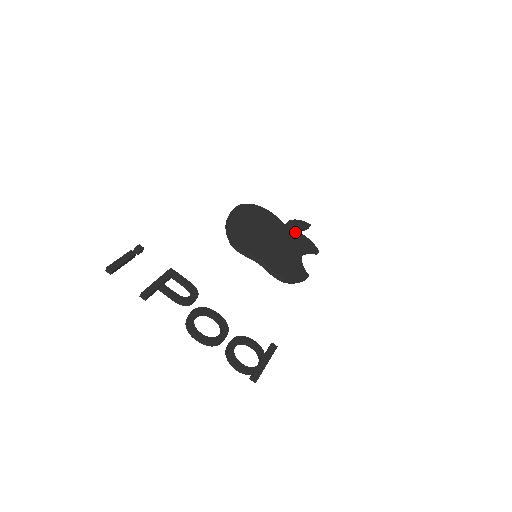
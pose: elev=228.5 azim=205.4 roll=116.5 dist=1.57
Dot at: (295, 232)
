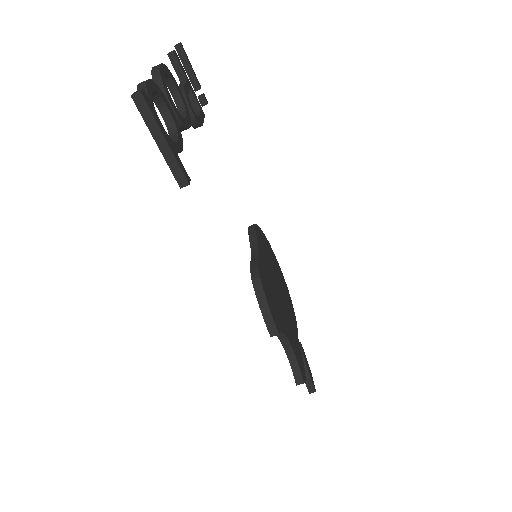
Dot at: (300, 349)
